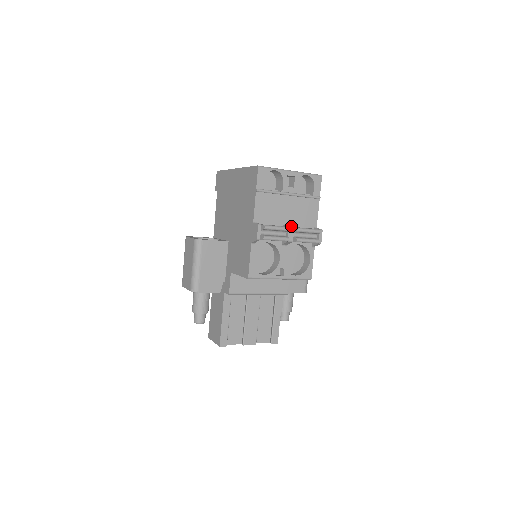
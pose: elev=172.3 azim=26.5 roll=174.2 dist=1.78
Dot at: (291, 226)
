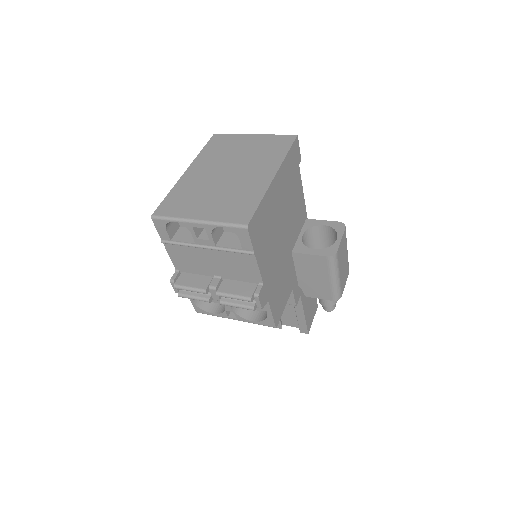
Dot at: (212, 286)
